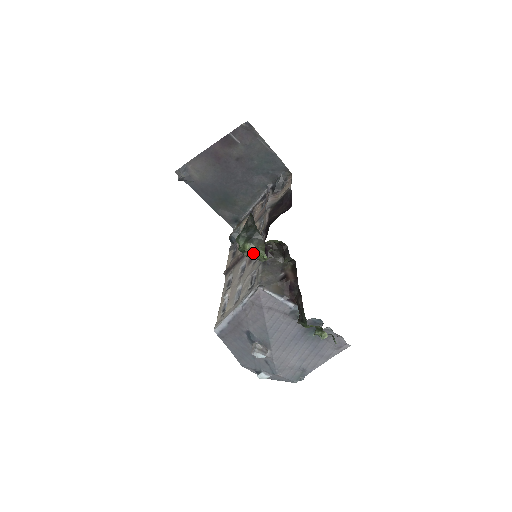
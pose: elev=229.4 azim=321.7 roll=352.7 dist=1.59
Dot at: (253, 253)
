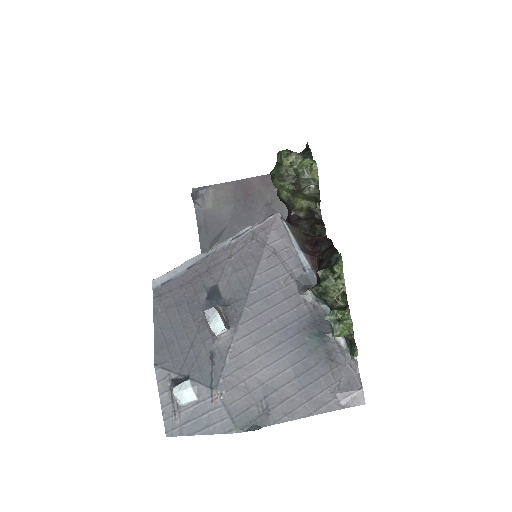
Dot at: (296, 164)
